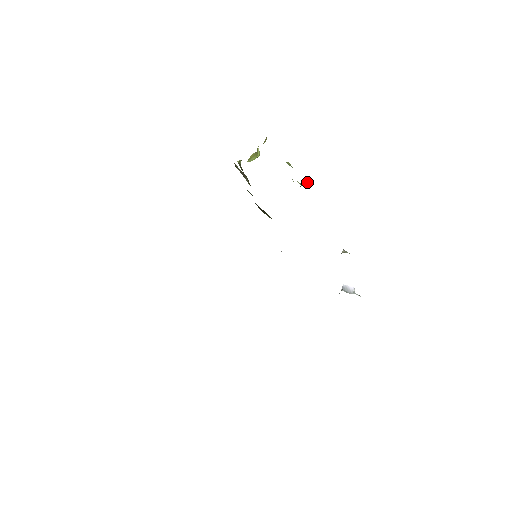
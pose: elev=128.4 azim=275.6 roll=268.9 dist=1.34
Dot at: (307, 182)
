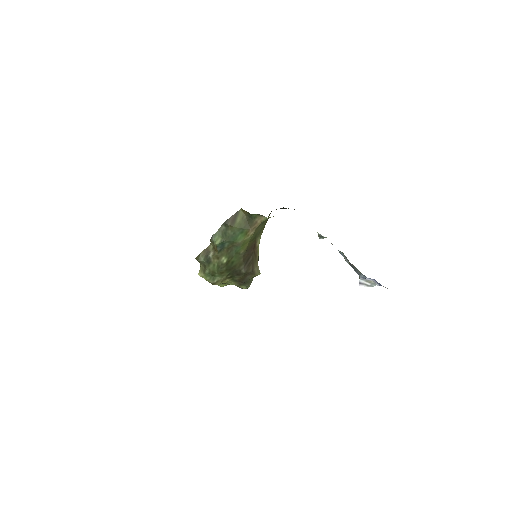
Dot at: occluded
